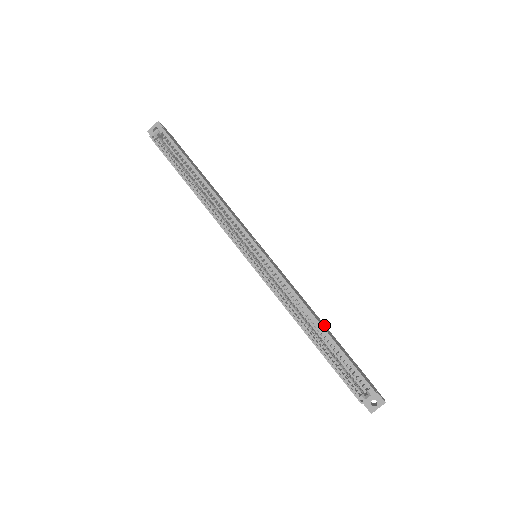
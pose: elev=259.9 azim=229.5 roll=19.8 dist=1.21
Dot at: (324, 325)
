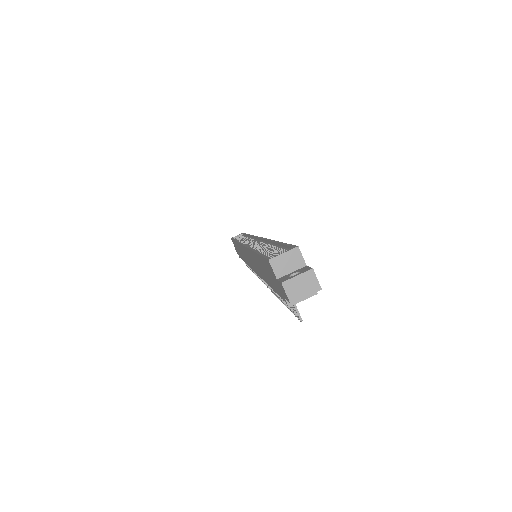
Dot at: occluded
